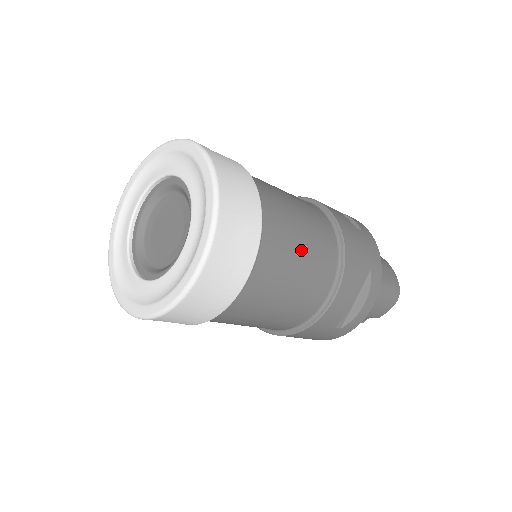
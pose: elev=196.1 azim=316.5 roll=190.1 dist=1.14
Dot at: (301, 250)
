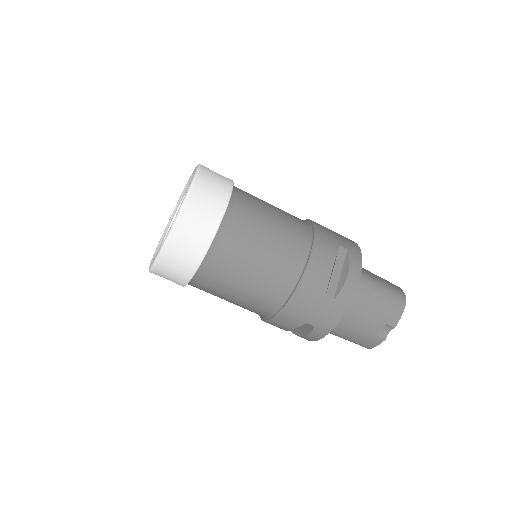
Dot at: (271, 217)
